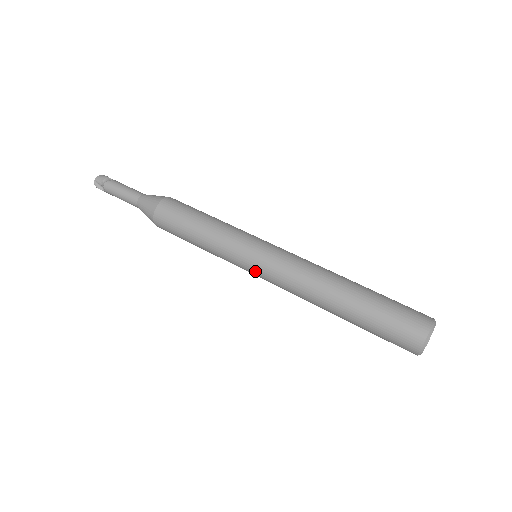
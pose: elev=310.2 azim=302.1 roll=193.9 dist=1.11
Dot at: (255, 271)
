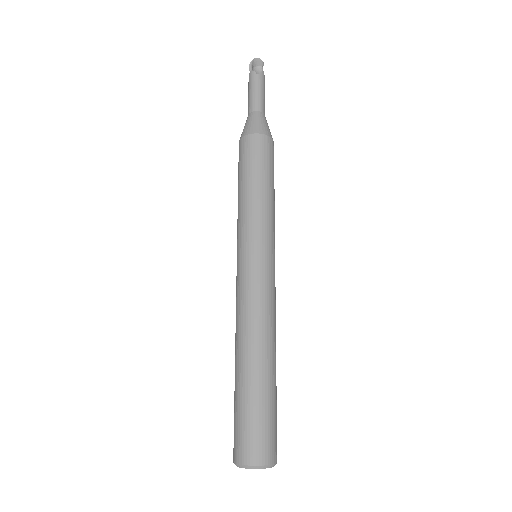
Dot at: (237, 266)
